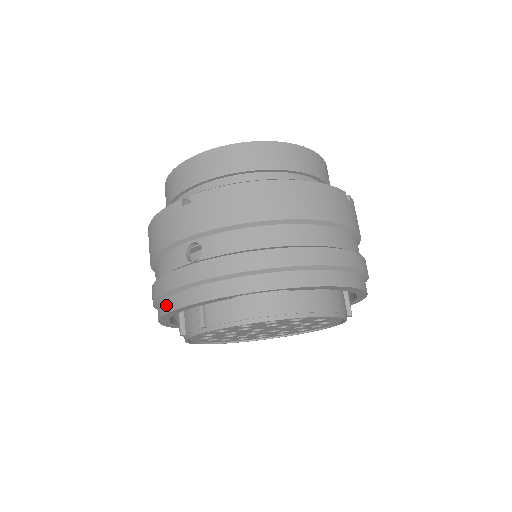
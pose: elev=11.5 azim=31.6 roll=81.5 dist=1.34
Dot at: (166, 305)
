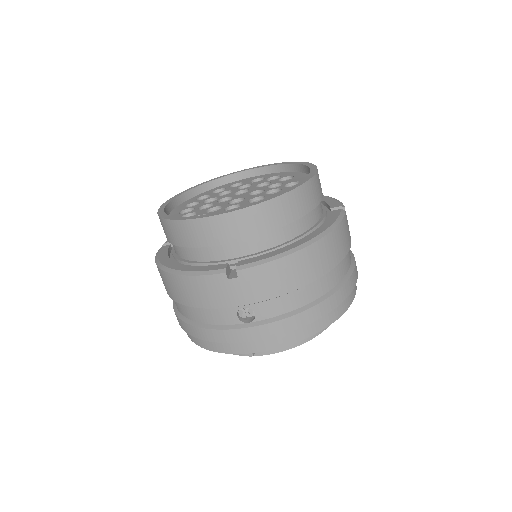
Dot at: (217, 347)
